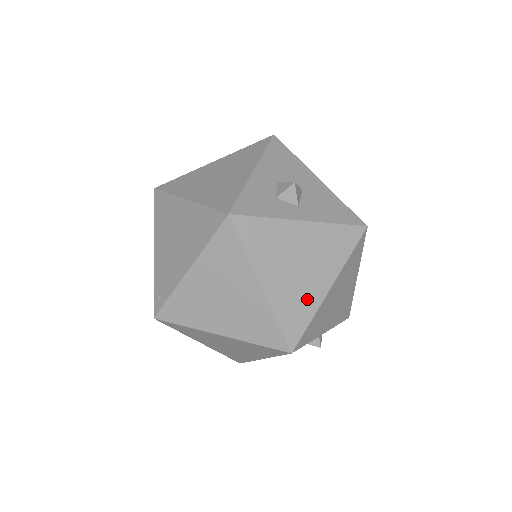
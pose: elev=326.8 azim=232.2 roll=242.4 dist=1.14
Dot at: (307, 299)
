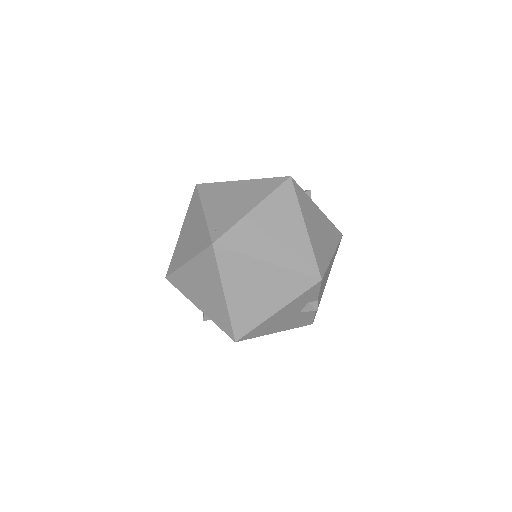
Dot at: (325, 252)
